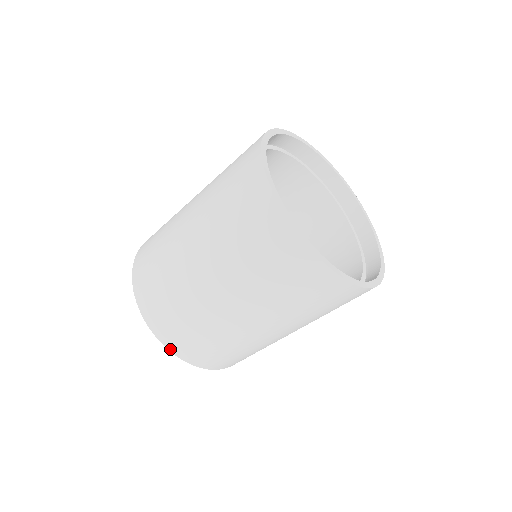
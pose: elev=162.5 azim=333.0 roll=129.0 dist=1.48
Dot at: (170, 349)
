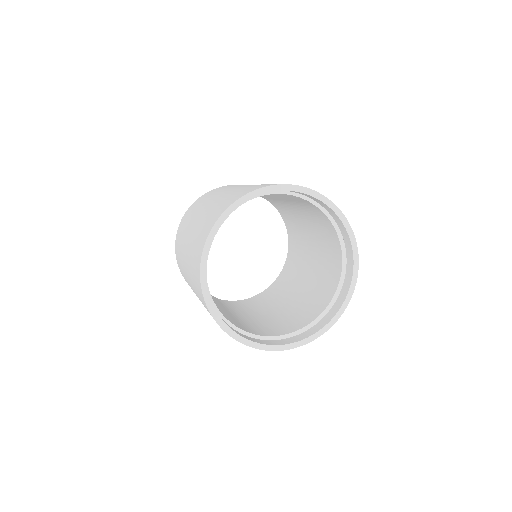
Dot at: occluded
